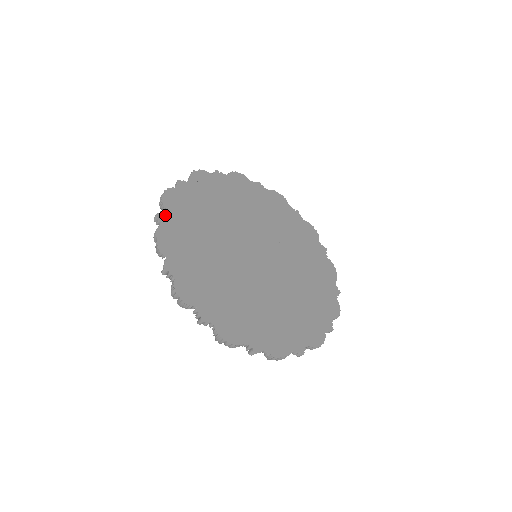
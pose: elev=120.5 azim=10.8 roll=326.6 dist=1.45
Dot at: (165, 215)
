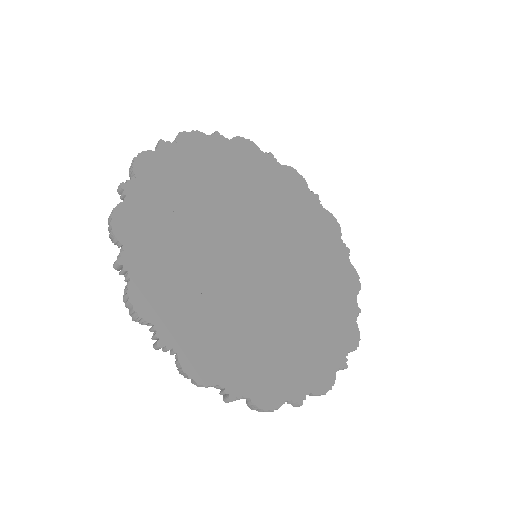
Dot at: (223, 140)
